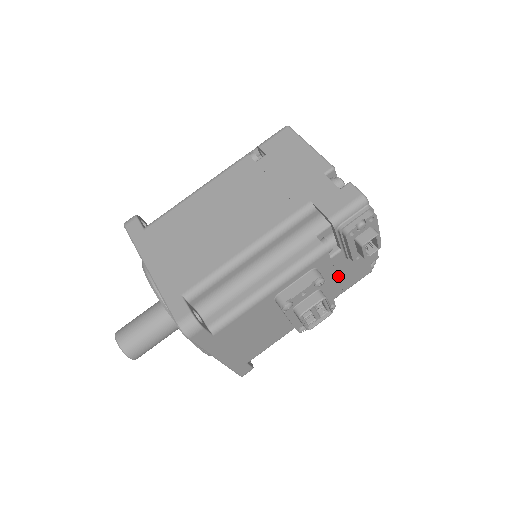
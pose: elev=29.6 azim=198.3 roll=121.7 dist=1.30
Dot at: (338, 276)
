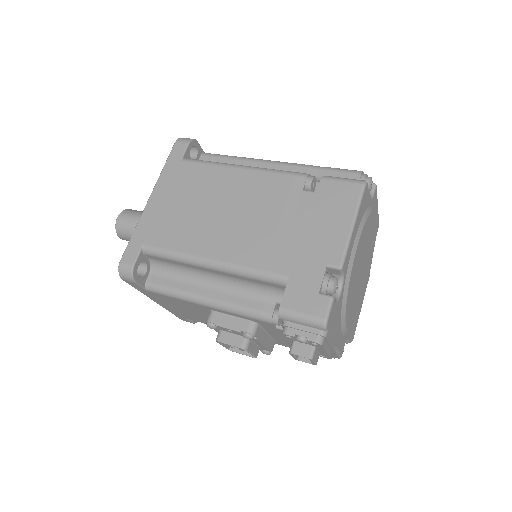
Dot at: occluded
